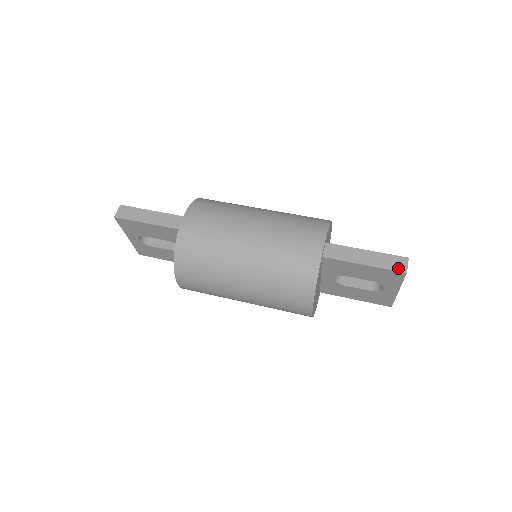
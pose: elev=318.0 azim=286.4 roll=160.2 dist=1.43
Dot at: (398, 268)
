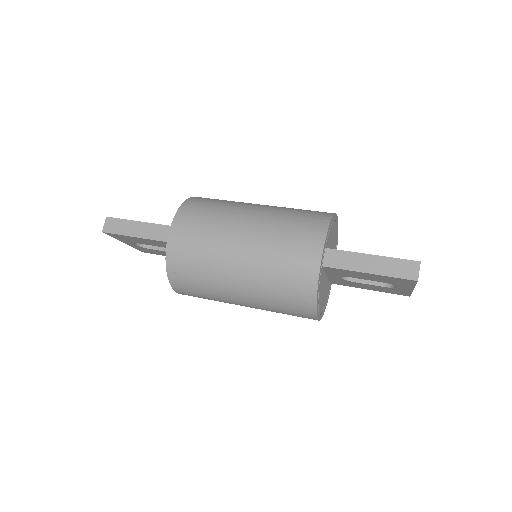
Dot at: (408, 275)
